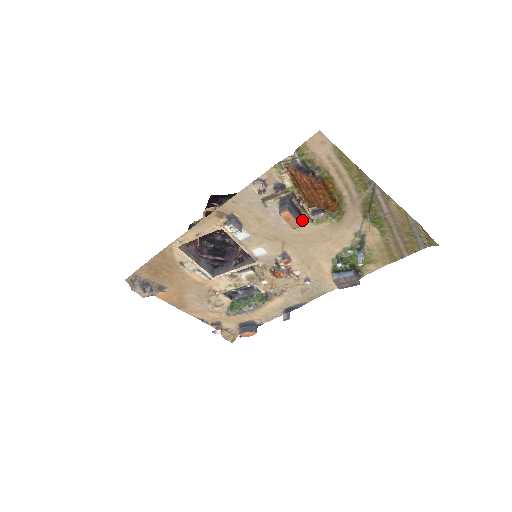
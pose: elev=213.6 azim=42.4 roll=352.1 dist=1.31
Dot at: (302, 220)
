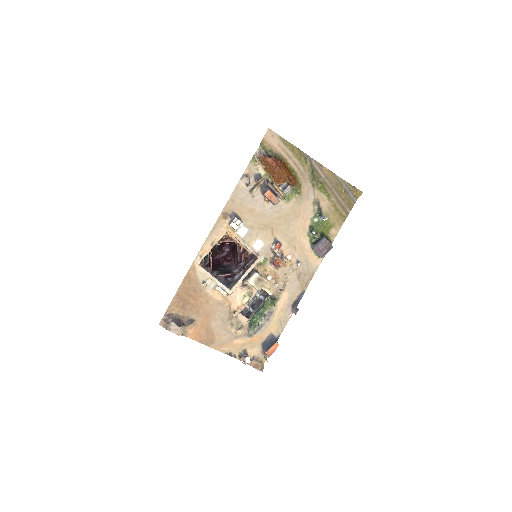
Dot at: occluded
